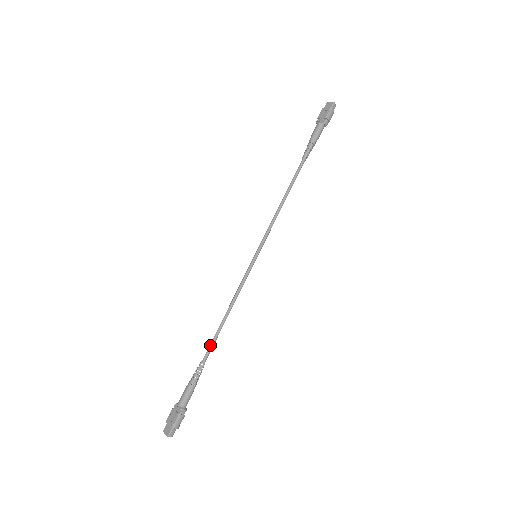
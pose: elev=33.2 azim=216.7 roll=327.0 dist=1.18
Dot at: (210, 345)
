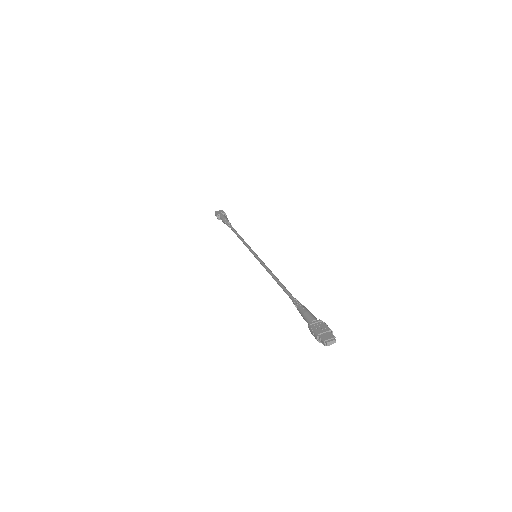
Dot at: (287, 291)
